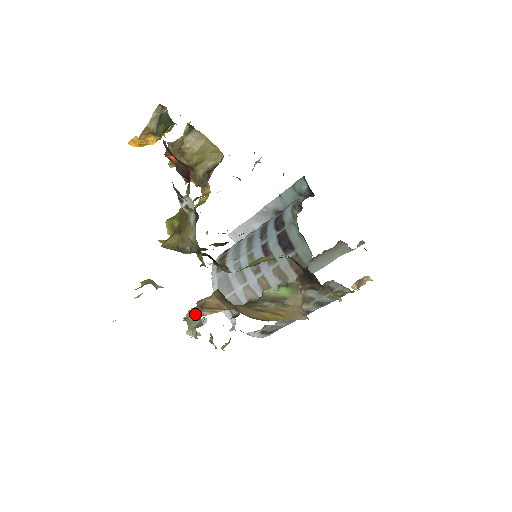
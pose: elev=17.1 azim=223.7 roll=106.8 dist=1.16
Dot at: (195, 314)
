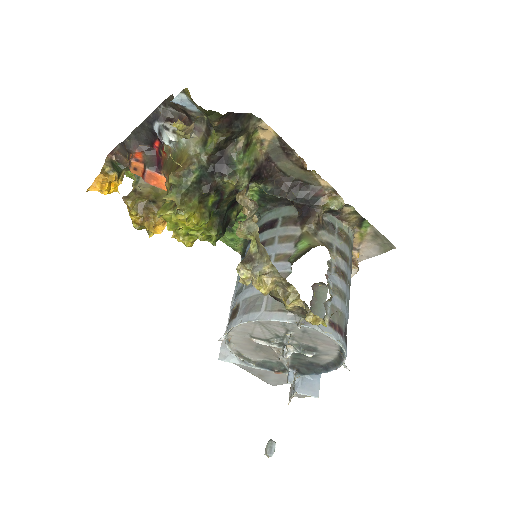
Dot at: occluded
